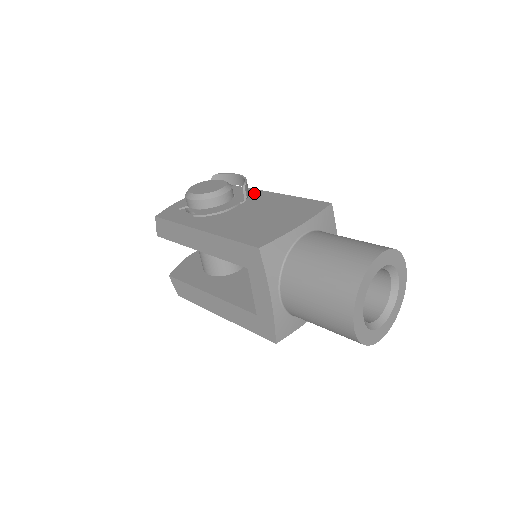
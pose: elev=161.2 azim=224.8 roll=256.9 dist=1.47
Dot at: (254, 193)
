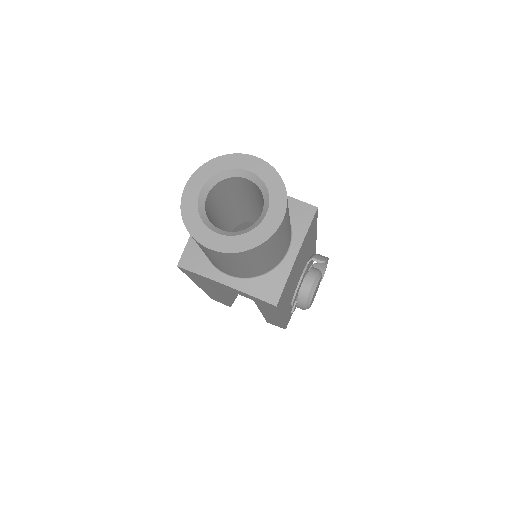
Dot at: occluded
